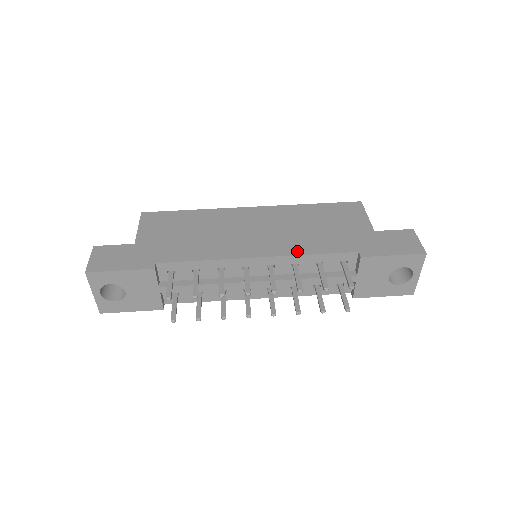
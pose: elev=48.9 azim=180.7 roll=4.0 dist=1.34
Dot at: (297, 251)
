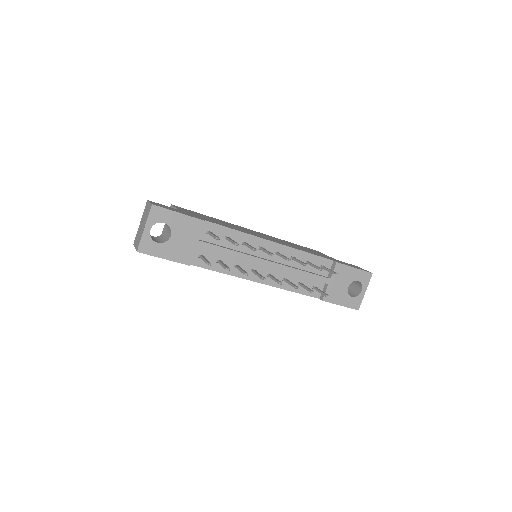
Dot at: (296, 248)
